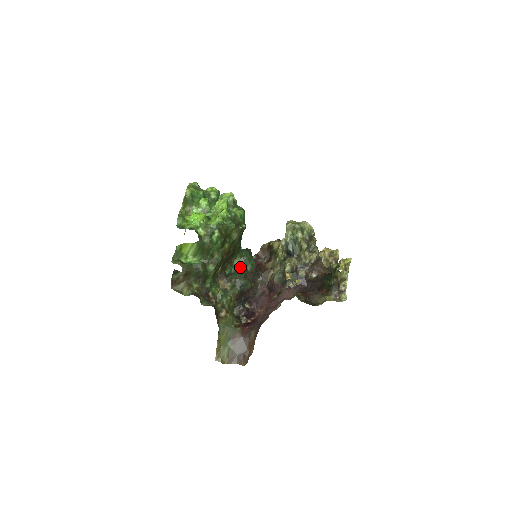
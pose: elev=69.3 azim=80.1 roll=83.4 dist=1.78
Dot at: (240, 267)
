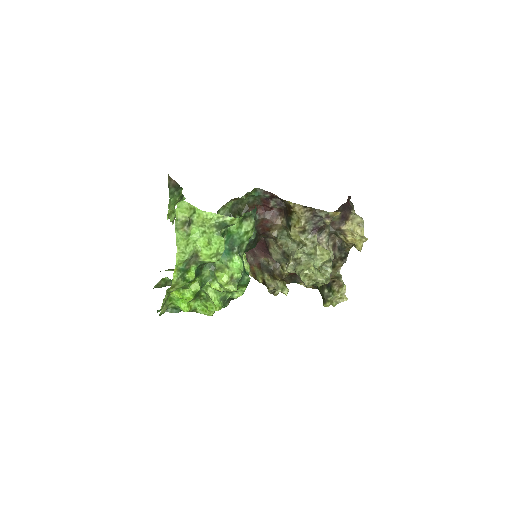
Dot at: occluded
